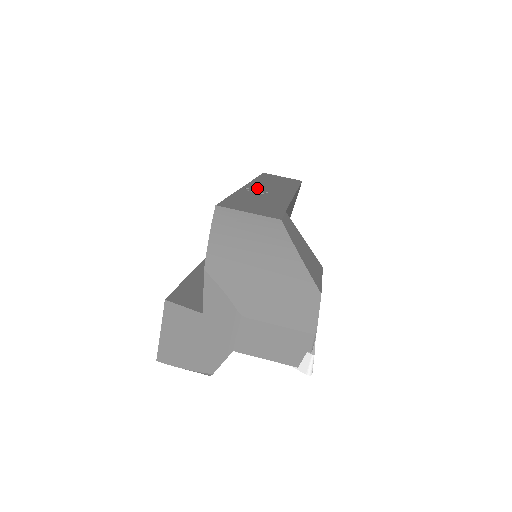
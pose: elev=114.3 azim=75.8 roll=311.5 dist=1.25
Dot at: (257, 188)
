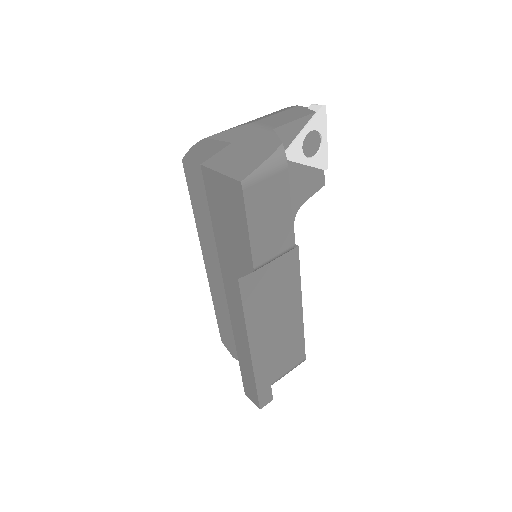
Dot at: occluded
